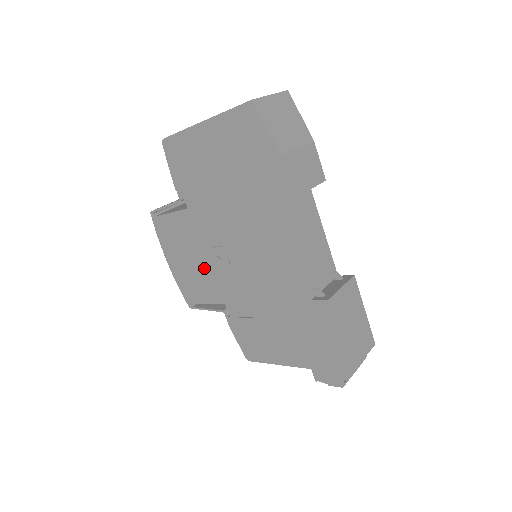
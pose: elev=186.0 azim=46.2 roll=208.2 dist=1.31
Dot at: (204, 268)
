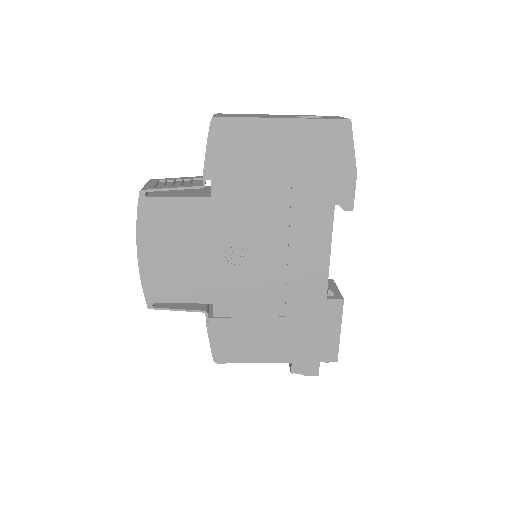
Dot at: (201, 264)
